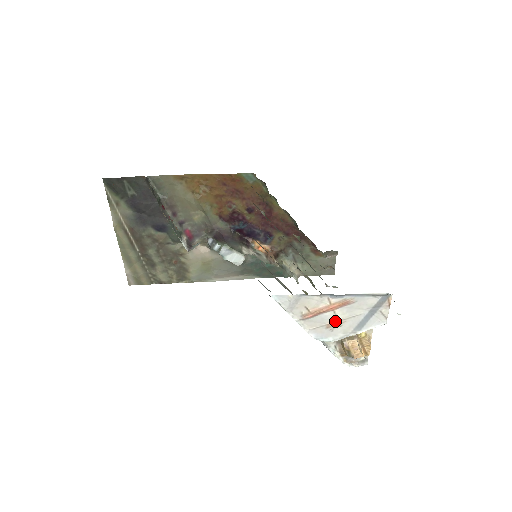
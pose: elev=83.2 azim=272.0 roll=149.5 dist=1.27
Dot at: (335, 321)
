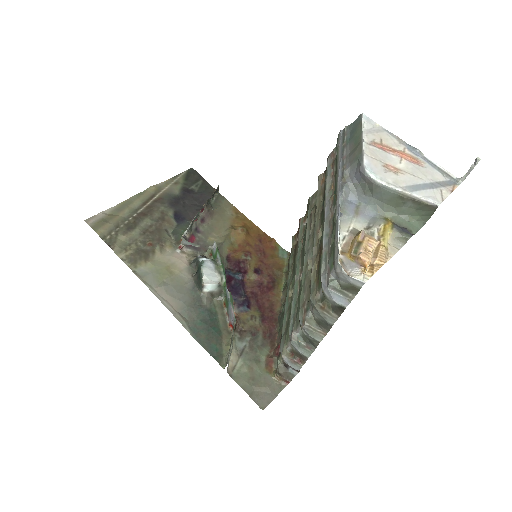
Dot at: (395, 167)
